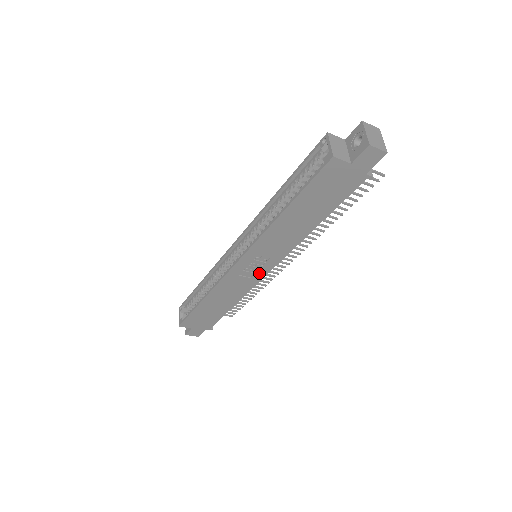
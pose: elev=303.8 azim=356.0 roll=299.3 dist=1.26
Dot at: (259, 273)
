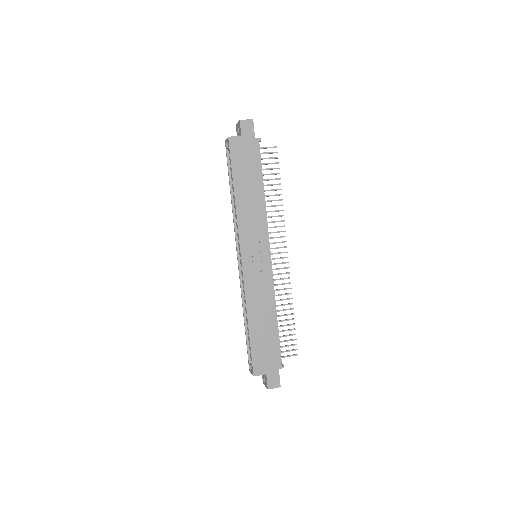
Dot at: (264, 262)
